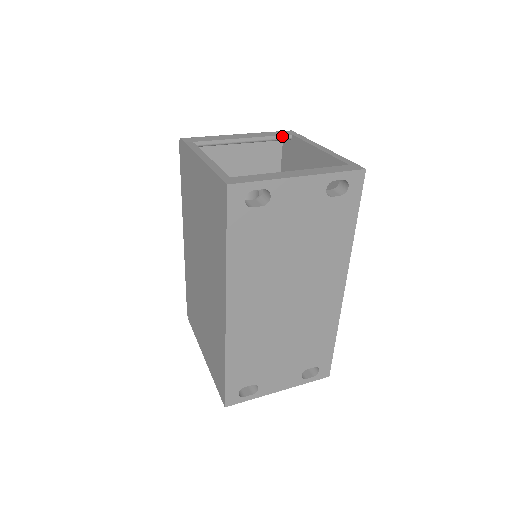
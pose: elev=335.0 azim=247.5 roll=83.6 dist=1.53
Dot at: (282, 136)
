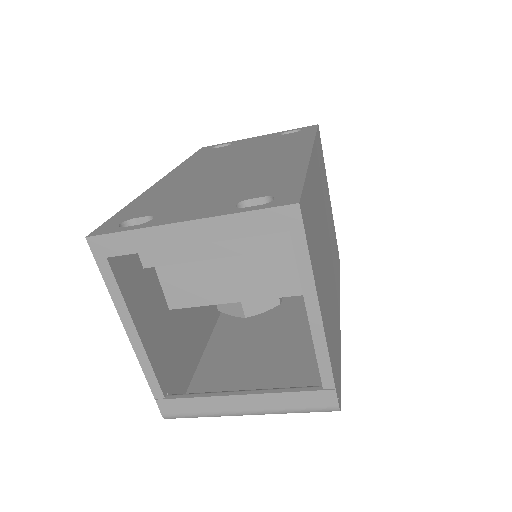
Dot at: occluded
